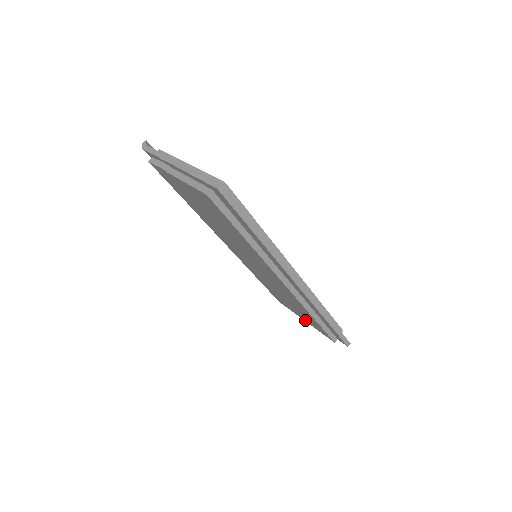
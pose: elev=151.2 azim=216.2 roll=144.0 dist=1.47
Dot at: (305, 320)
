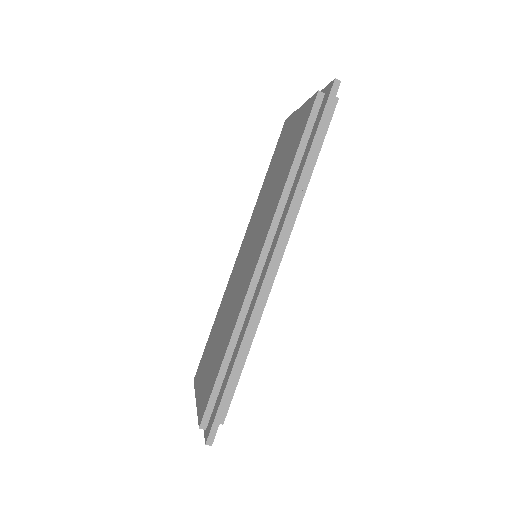
Dot at: (199, 395)
